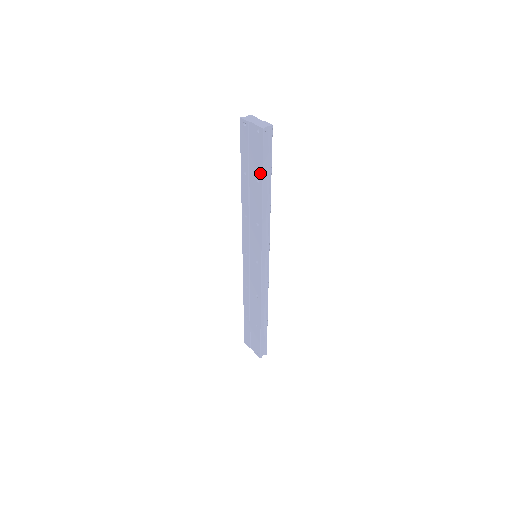
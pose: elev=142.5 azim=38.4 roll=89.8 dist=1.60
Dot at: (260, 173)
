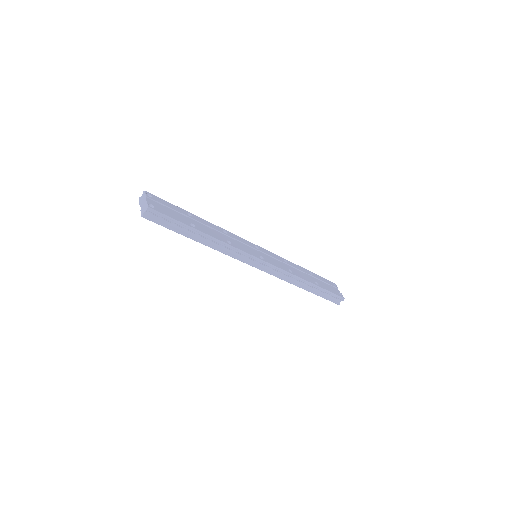
Dot at: (179, 232)
